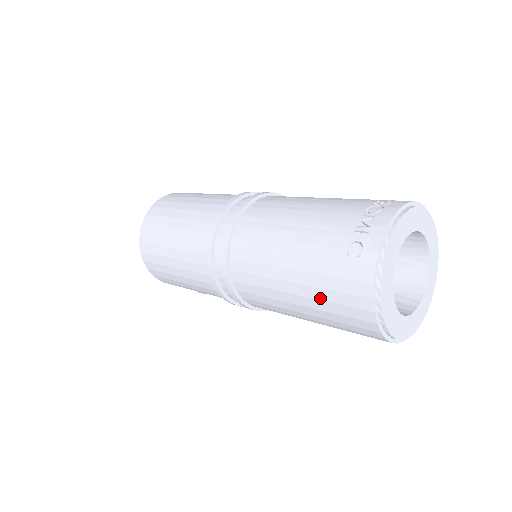
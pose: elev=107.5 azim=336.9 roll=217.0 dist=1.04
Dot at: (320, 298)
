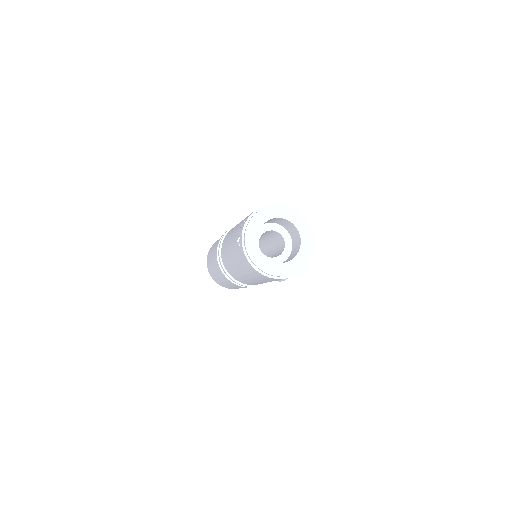
Dot at: (248, 273)
